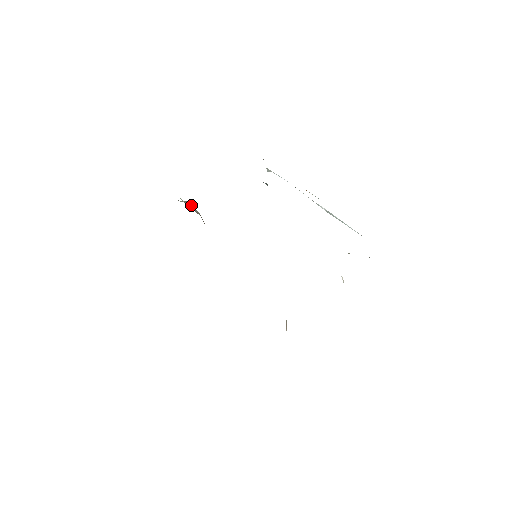
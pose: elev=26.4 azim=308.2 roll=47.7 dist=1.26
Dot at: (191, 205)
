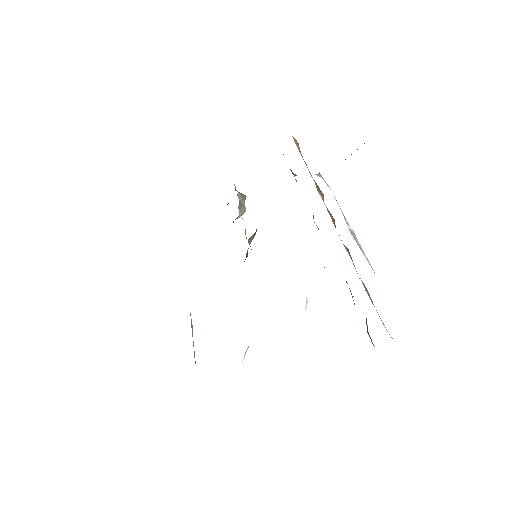
Dot at: (239, 193)
